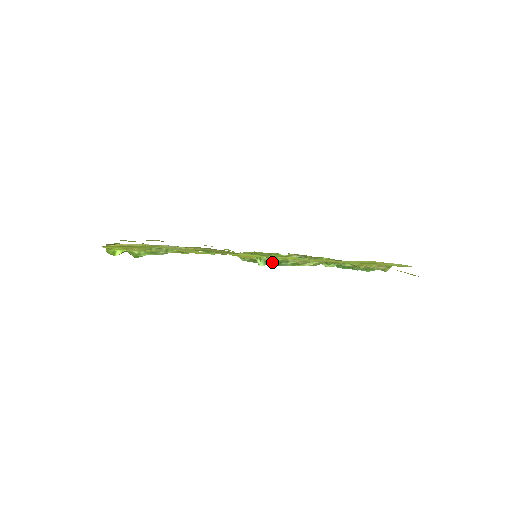
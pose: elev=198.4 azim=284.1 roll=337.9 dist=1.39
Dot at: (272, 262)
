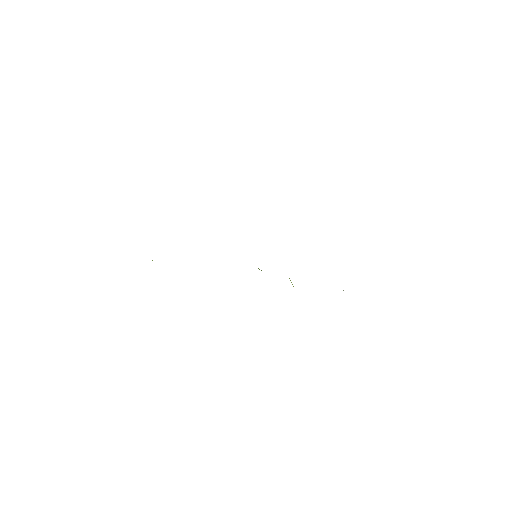
Dot at: occluded
